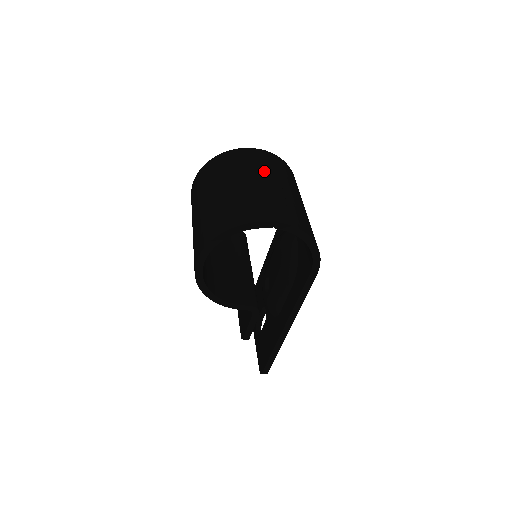
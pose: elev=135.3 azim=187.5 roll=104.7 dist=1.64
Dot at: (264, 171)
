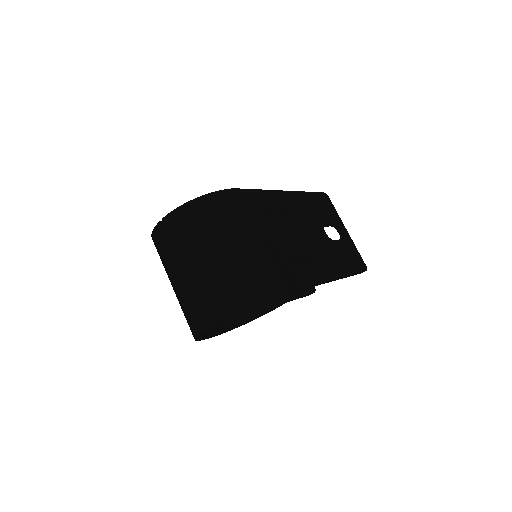
Dot at: (177, 256)
